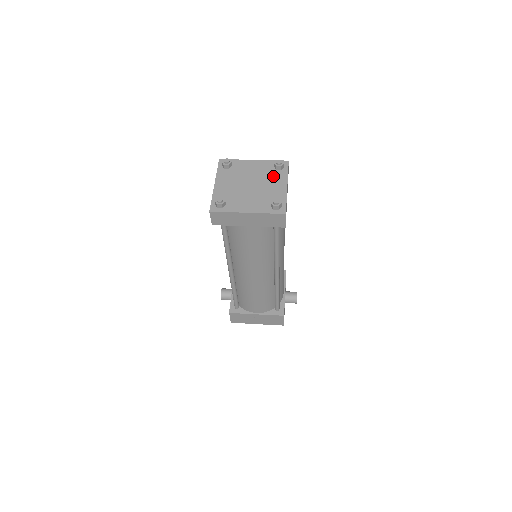
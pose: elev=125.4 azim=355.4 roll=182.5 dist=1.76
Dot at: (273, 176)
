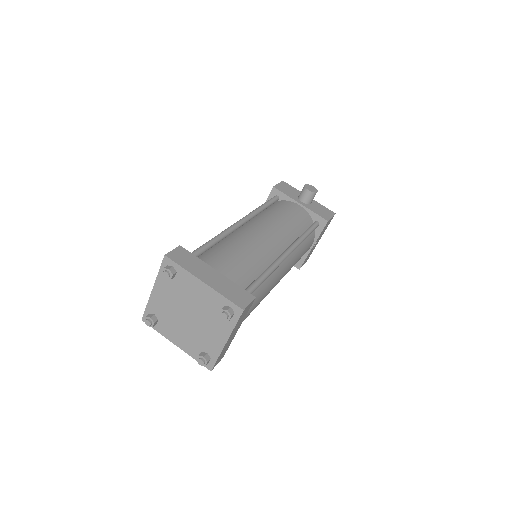
Dot at: (183, 287)
